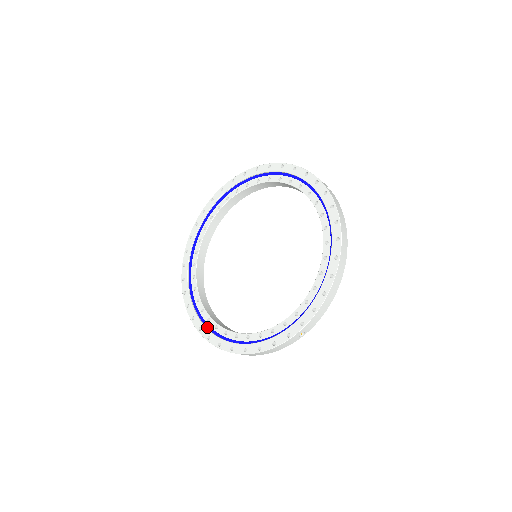
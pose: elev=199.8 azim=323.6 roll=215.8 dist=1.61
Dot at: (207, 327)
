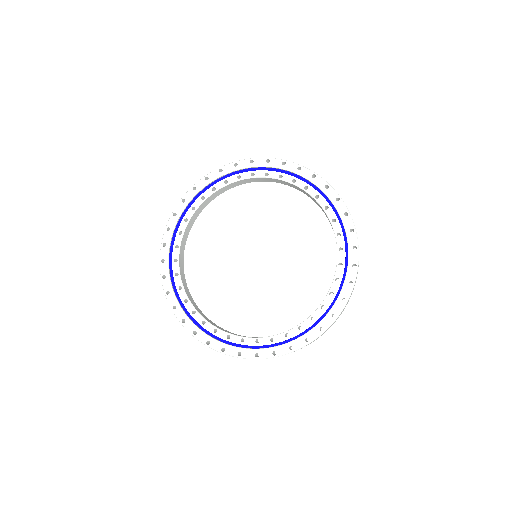
Dot at: (192, 320)
